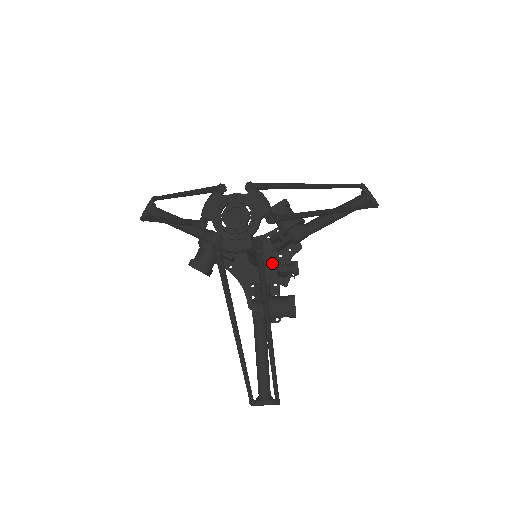
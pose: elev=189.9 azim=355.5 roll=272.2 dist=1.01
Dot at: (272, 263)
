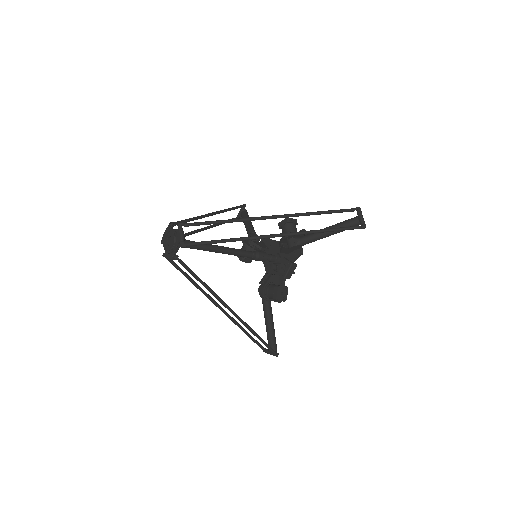
Dot at: (280, 261)
